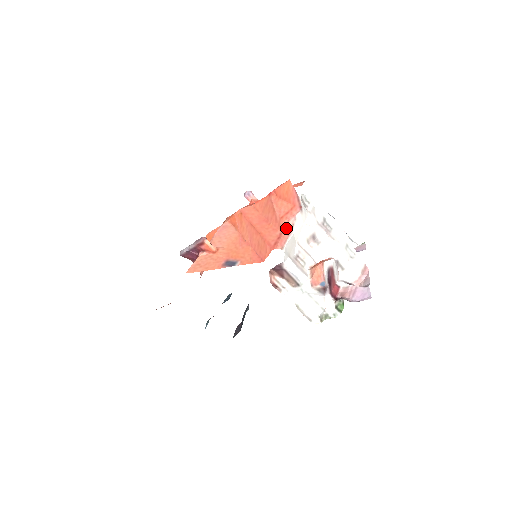
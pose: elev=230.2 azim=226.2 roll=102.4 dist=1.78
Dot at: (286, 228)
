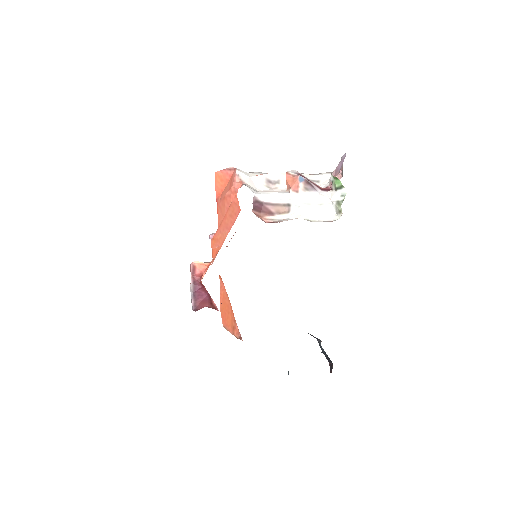
Dot at: (237, 185)
